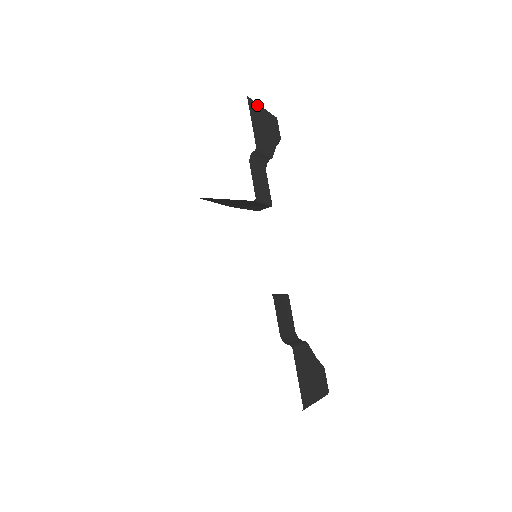
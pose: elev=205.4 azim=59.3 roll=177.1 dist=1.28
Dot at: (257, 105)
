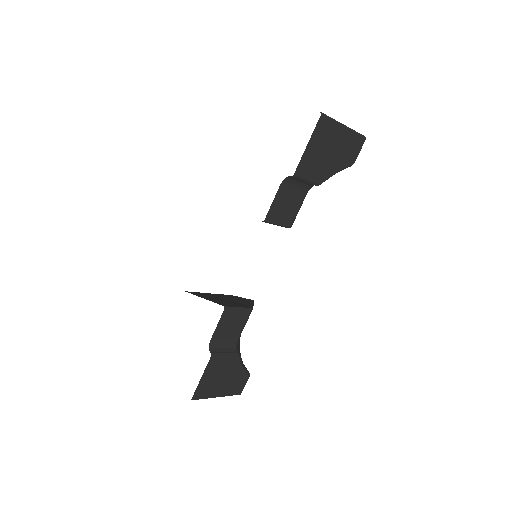
Dot at: (335, 125)
